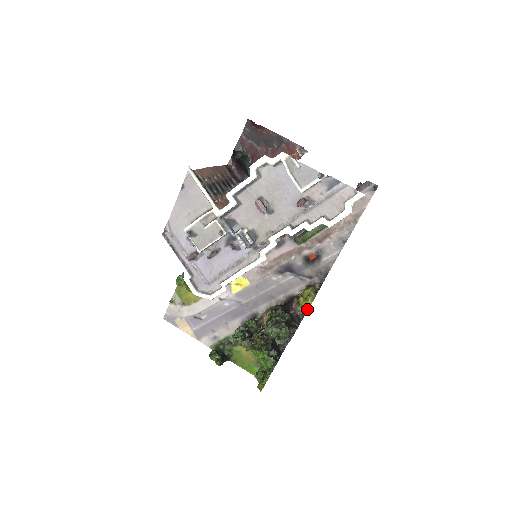
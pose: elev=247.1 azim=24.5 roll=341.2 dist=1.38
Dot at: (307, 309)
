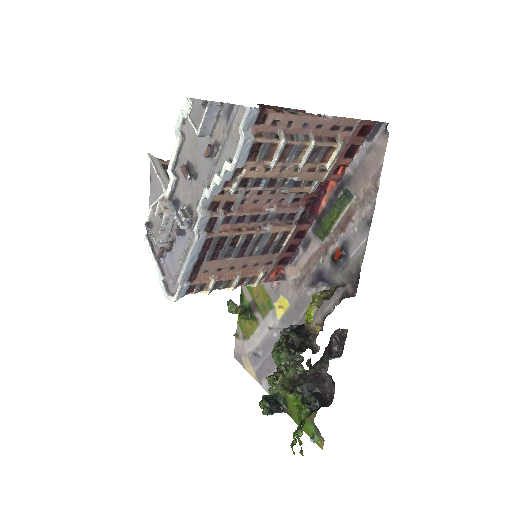
Dot at: occluded
